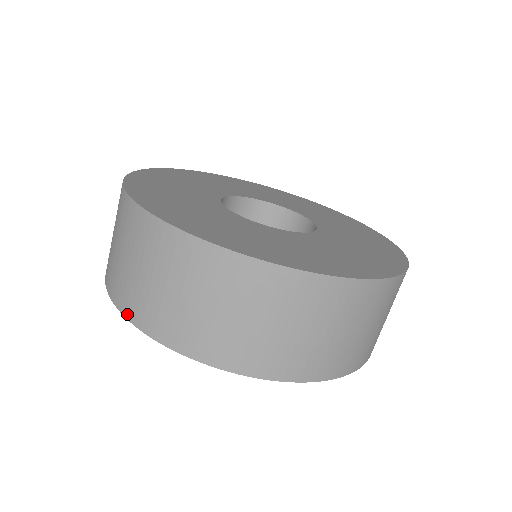
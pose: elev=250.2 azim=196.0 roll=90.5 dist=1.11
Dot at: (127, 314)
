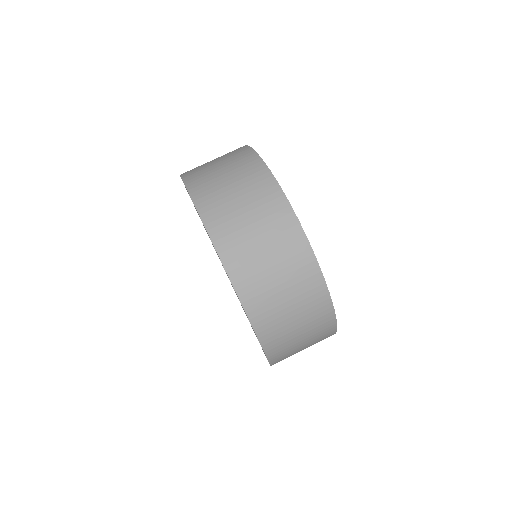
Dot at: (190, 187)
